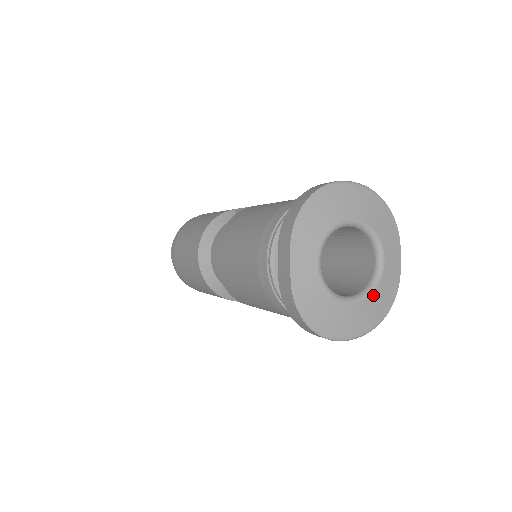
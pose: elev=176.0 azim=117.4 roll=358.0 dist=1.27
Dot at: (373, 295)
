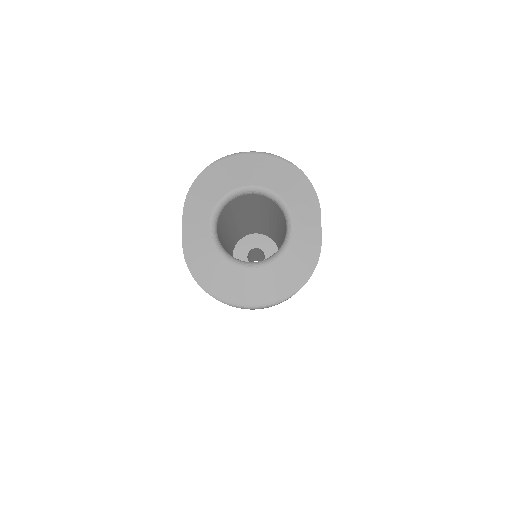
Dot at: (279, 261)
